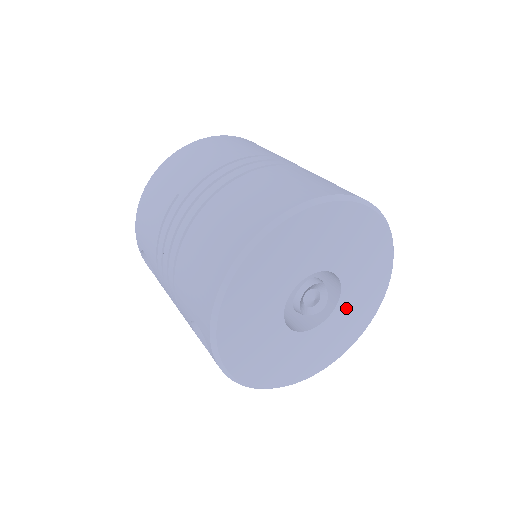
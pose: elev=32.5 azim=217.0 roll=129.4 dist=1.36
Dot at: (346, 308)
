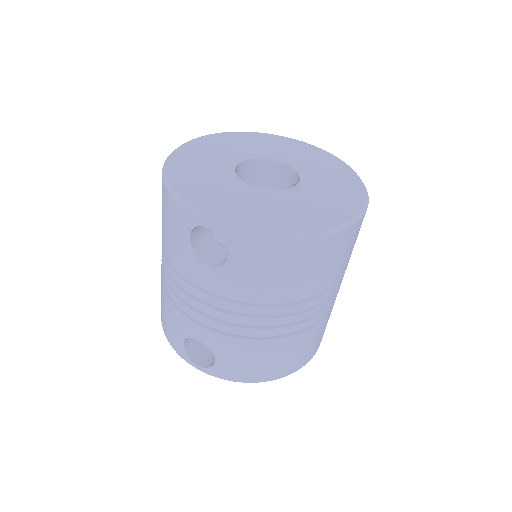
Dot at: (312, 173)
